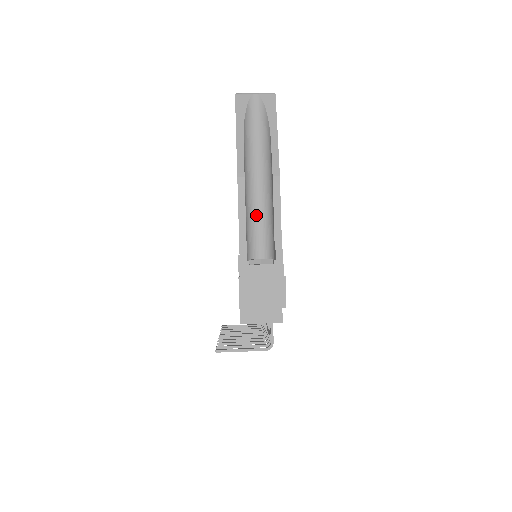
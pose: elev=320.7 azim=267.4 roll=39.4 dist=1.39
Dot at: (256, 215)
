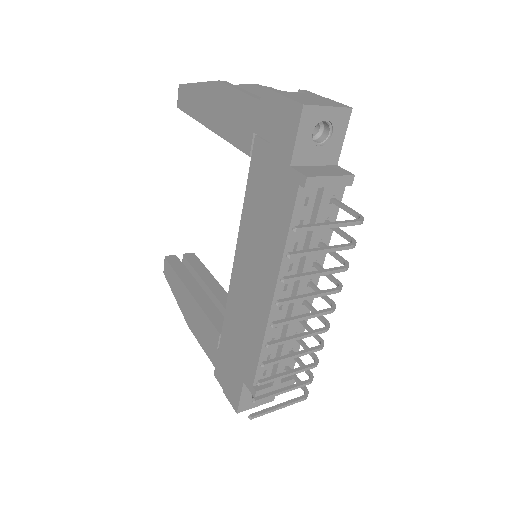
Dot at: occluded
